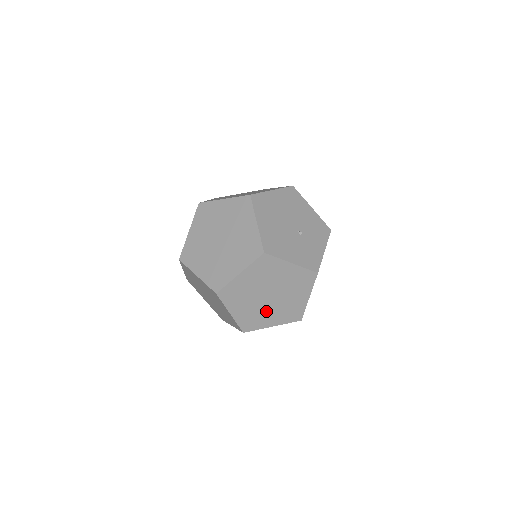
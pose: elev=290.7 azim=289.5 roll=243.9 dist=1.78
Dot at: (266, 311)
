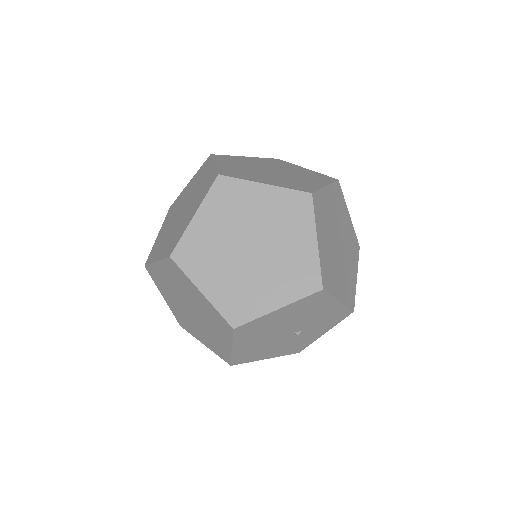
Dot at: occluded
